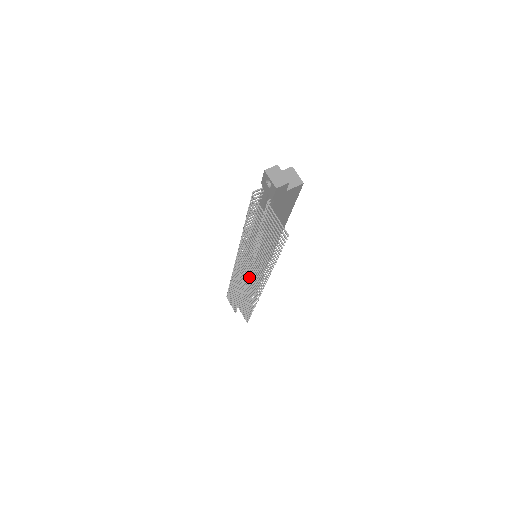
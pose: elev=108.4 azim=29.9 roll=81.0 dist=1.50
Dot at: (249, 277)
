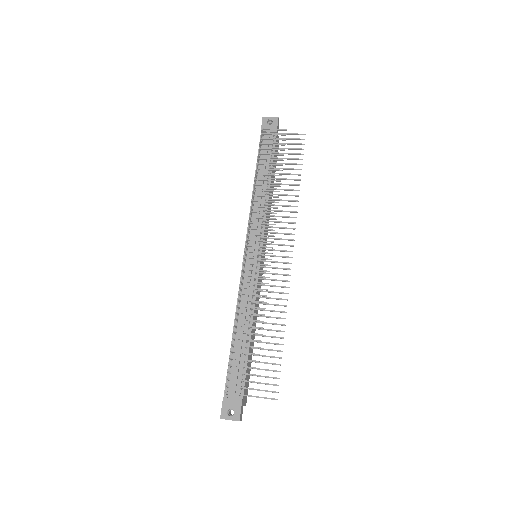
Dot at: occluded
